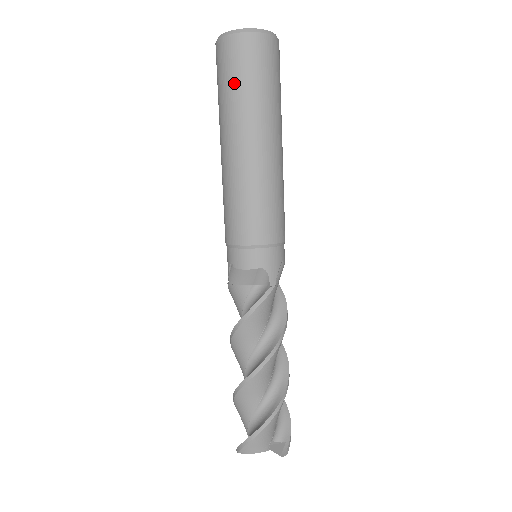
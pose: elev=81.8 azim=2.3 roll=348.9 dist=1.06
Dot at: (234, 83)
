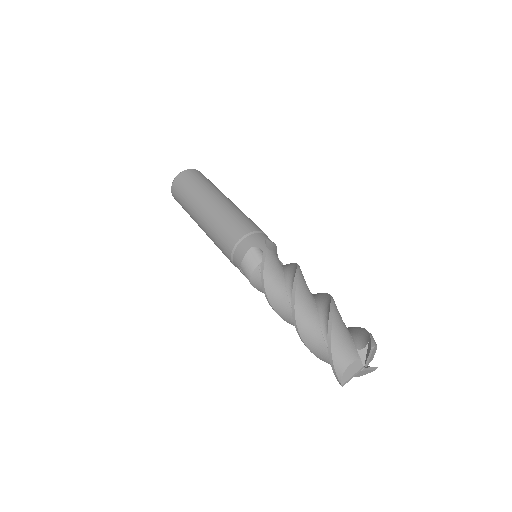
Dot at: (184, 196)
